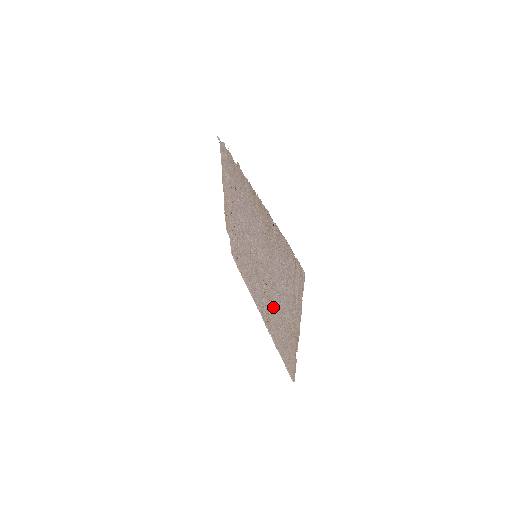
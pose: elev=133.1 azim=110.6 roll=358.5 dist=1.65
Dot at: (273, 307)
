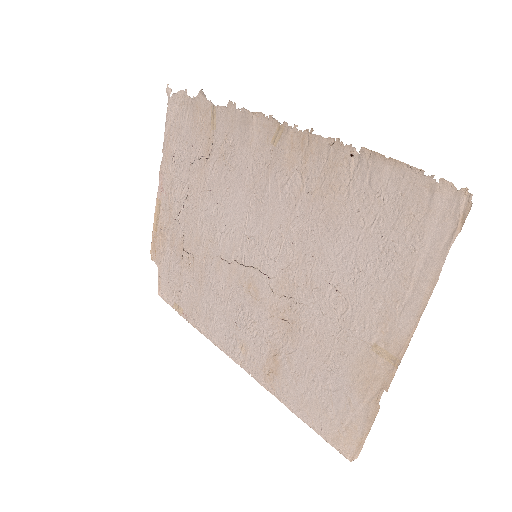
Dot at: (303, 331)
